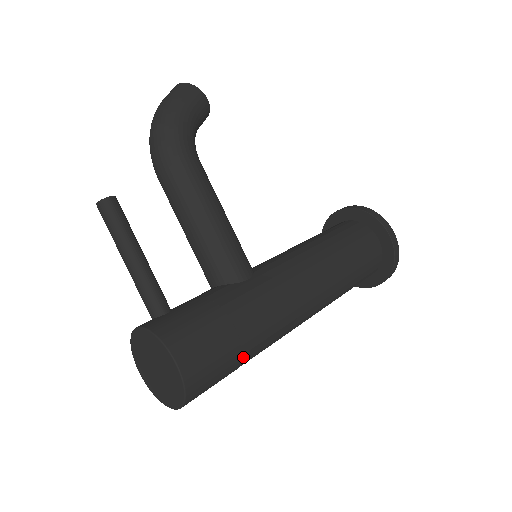
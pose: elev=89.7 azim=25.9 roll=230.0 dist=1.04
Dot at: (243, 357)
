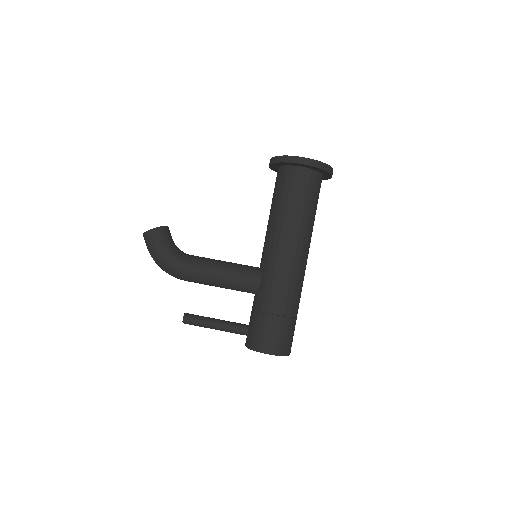
Dot at: (291, 316)
